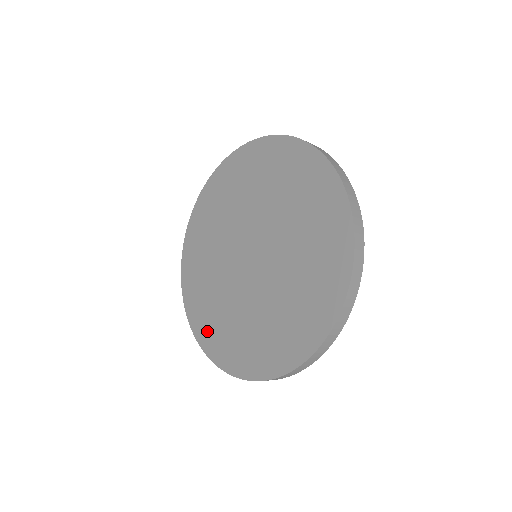
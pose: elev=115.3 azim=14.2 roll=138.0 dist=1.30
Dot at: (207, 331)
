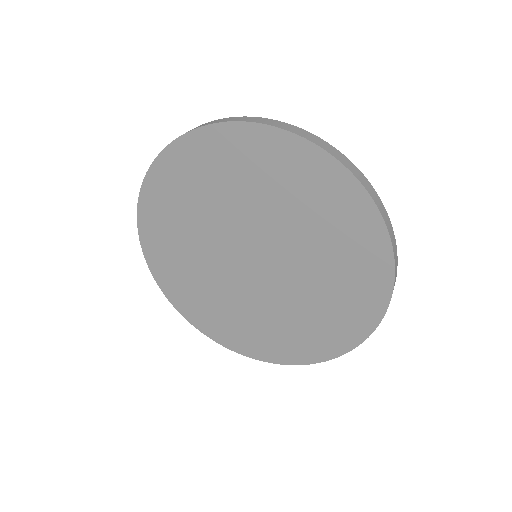
Dot at: (219, 329)
